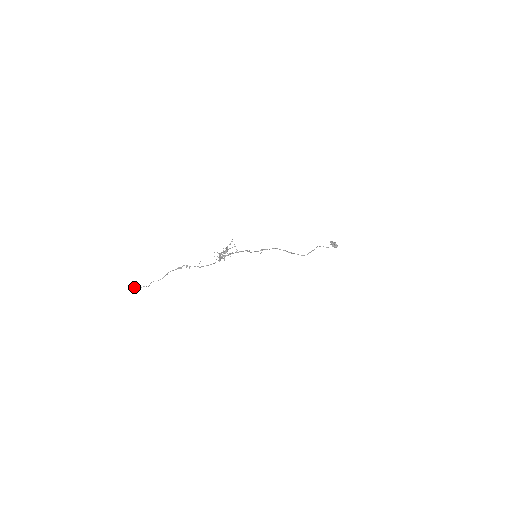
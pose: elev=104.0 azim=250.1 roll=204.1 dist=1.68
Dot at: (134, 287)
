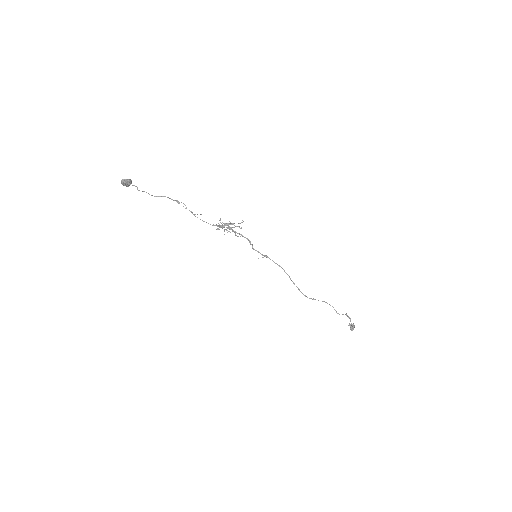
Dot at: (127, 179)
